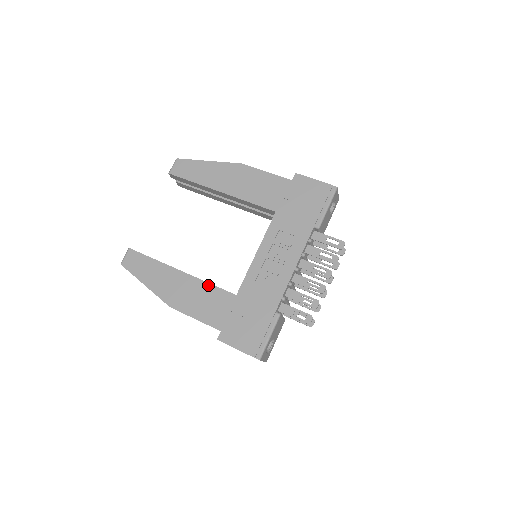
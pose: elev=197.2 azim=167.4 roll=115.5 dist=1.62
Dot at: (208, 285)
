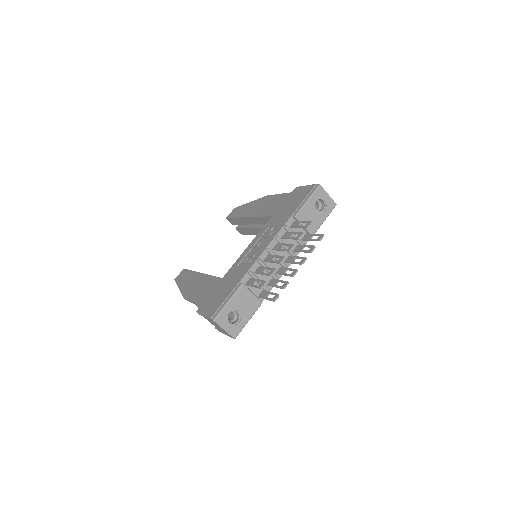
Dot at: (210, 277)
